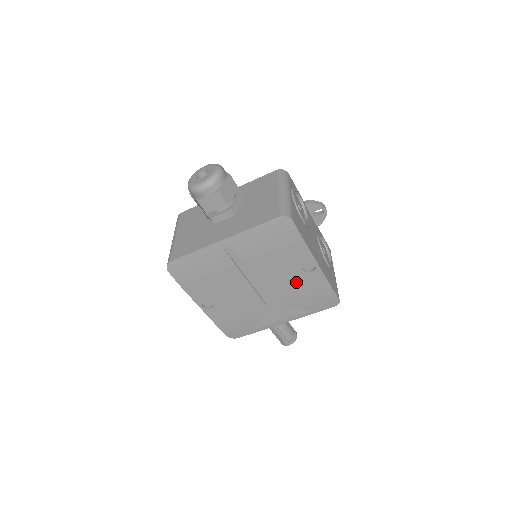
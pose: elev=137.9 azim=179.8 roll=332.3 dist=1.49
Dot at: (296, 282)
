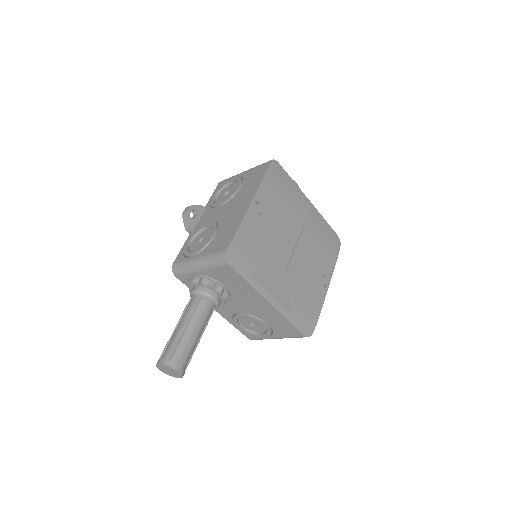
Dot at: (311, 280)
